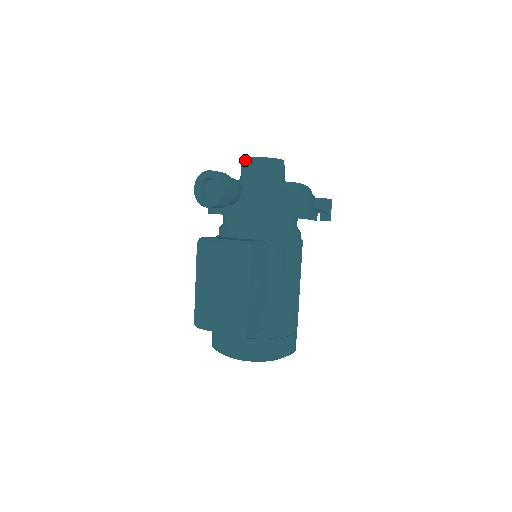
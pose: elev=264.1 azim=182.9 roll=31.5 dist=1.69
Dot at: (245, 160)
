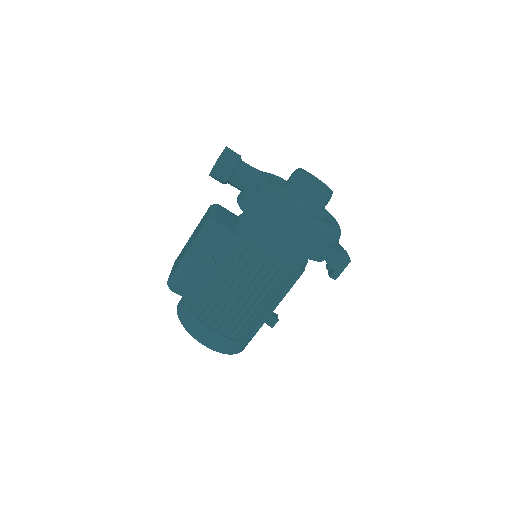
Dot at: occluded
